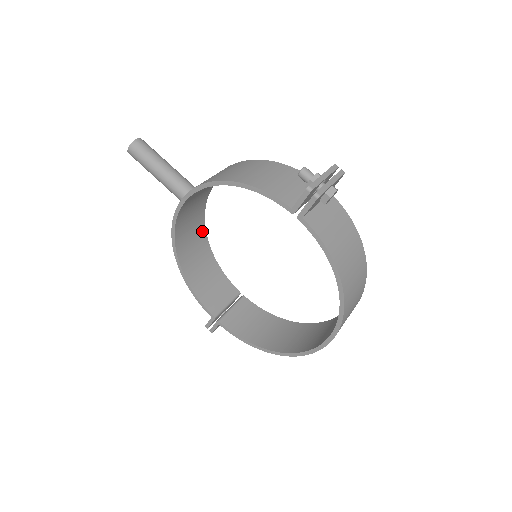
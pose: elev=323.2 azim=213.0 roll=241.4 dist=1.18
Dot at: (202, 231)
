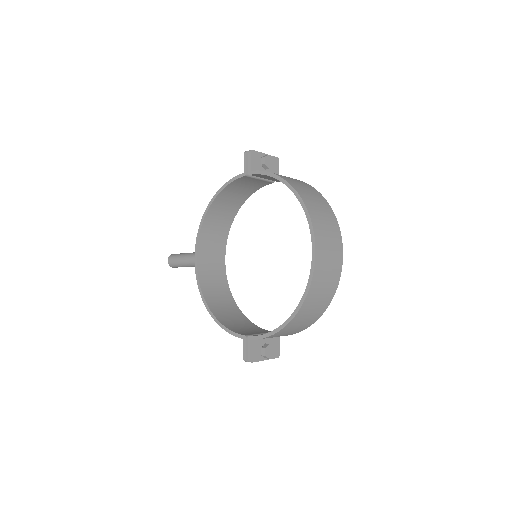
Dot at: (229, 296)
